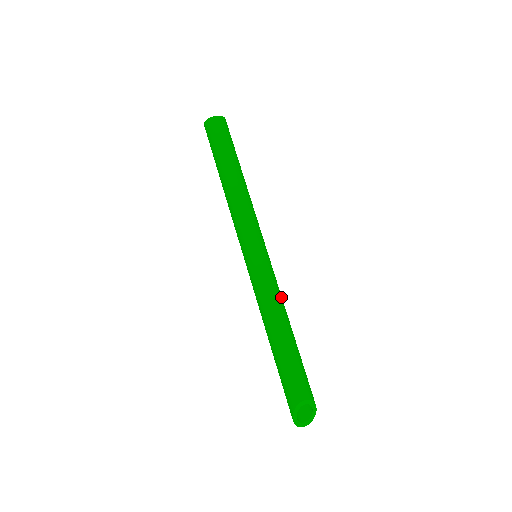
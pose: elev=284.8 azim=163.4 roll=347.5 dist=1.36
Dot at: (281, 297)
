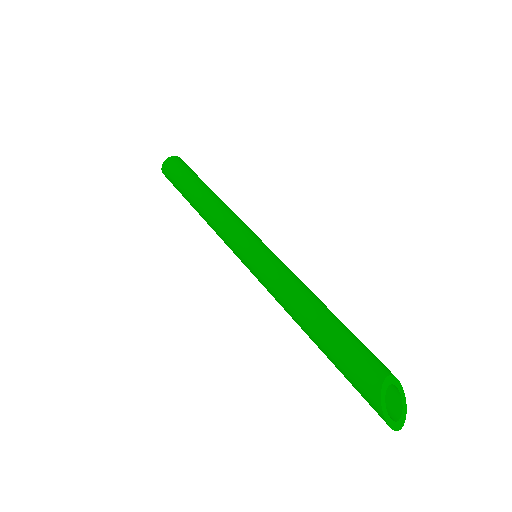
Dot at: occluded
